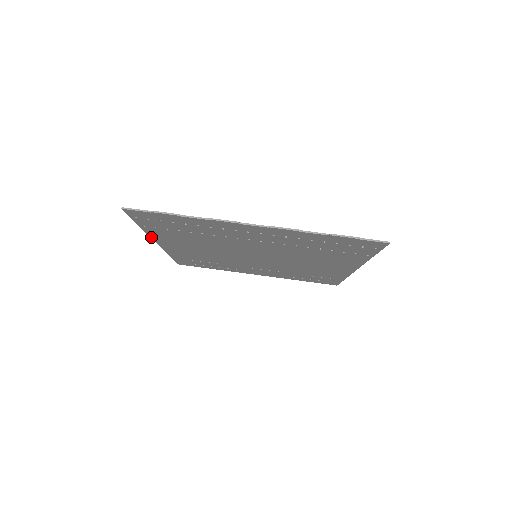
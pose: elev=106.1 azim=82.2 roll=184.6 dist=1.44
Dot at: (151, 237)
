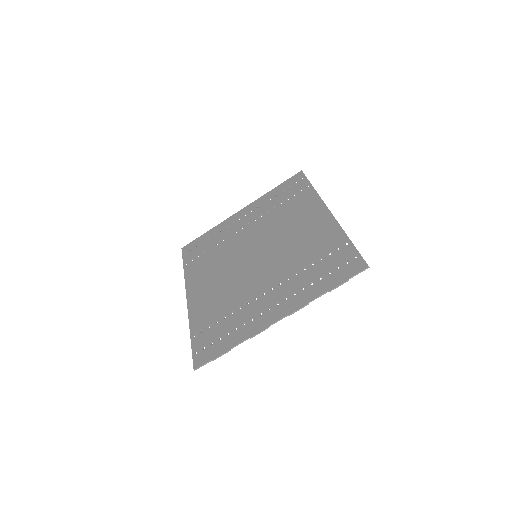
Dot at: (189, 313)
